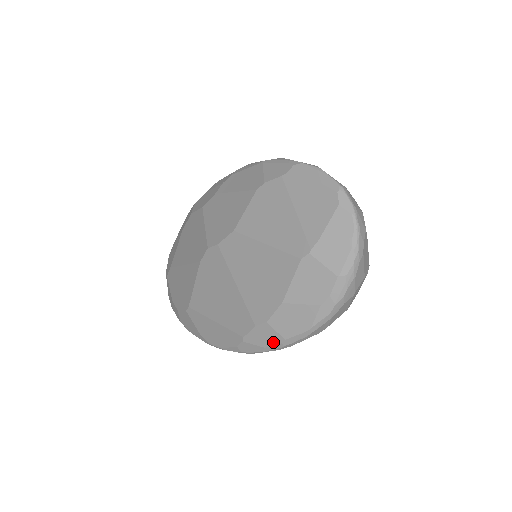
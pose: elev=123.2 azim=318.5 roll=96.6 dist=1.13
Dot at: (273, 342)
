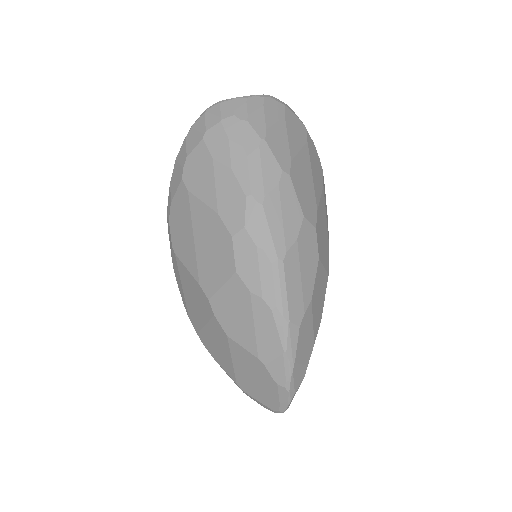
Dot at: occluded
